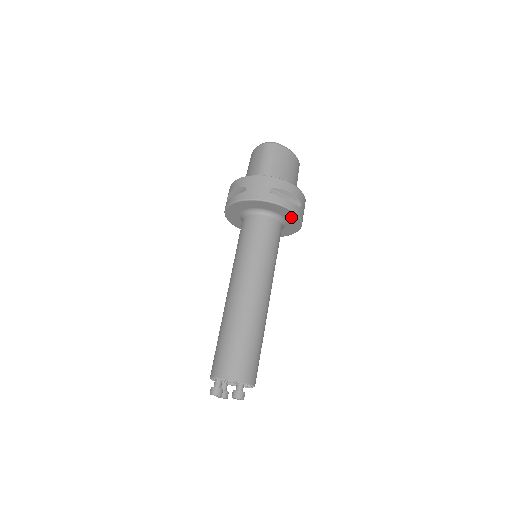
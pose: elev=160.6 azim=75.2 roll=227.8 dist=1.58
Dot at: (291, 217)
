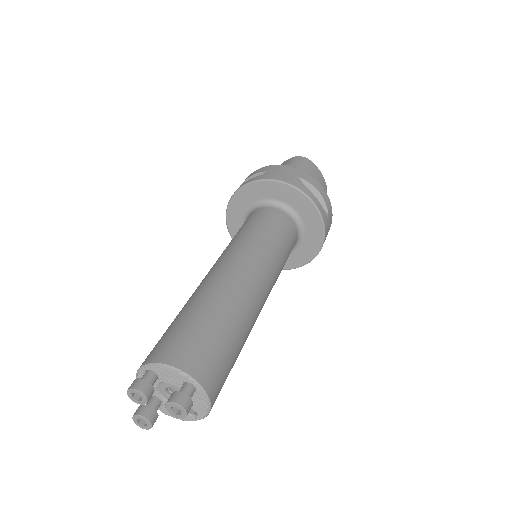
Dot at: (313, 224)
